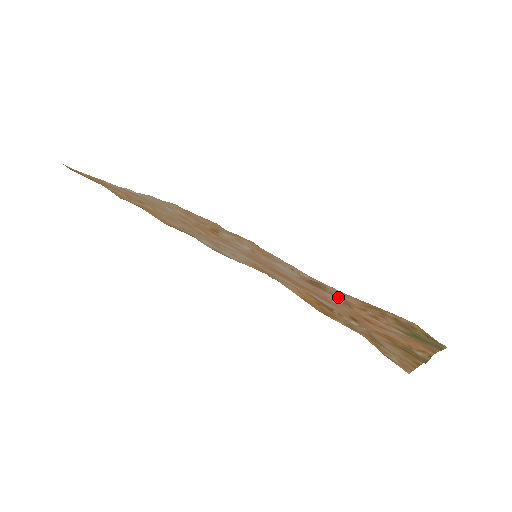
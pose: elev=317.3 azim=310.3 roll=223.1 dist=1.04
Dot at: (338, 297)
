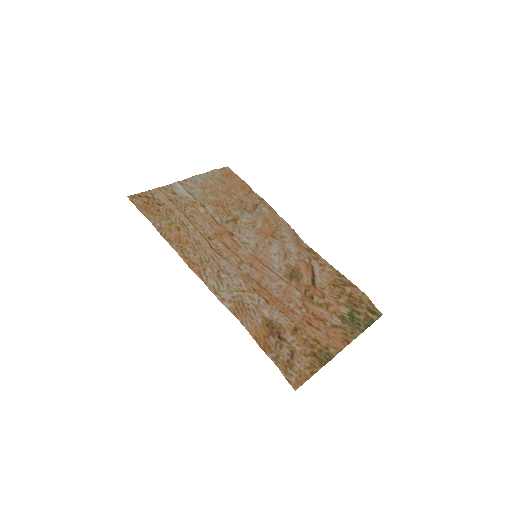
Dot at: (305, 291)
